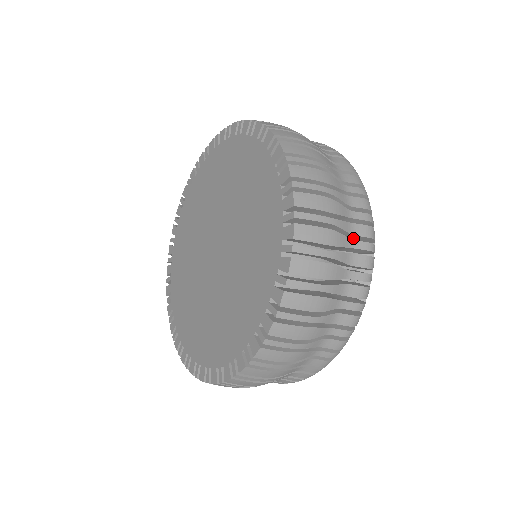
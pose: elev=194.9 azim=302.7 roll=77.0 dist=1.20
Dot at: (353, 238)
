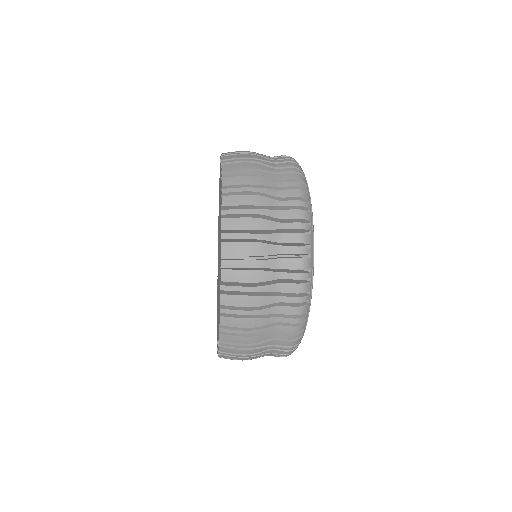
Dot at: (287, 268)
